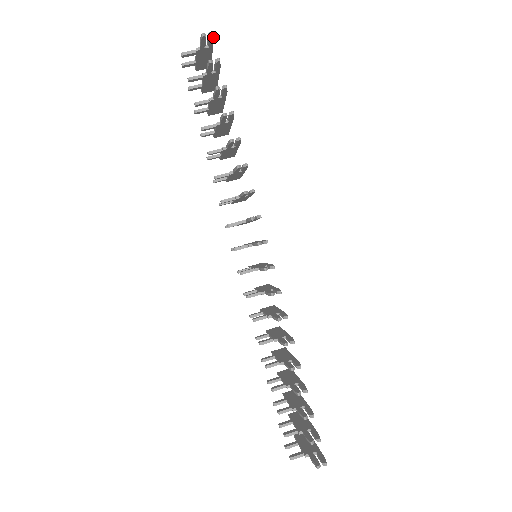
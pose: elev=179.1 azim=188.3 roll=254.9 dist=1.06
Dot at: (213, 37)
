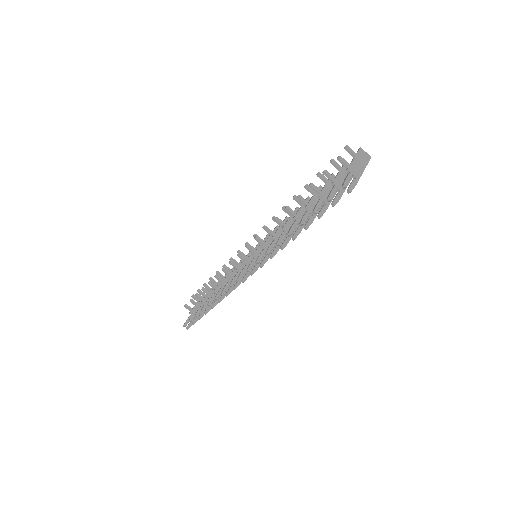
Dot at: (351, 191)
